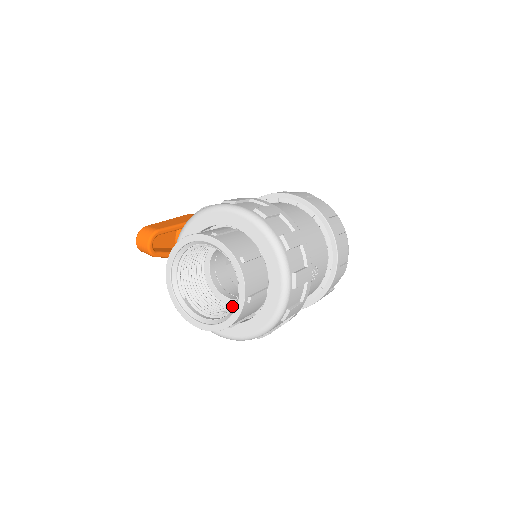
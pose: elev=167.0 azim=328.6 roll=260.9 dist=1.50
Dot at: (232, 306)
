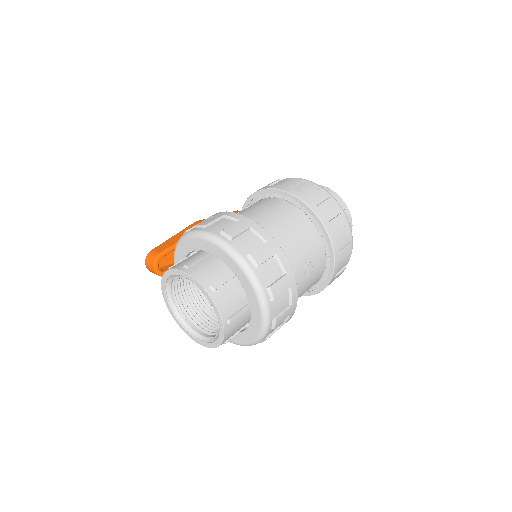
Dot at: occluded
